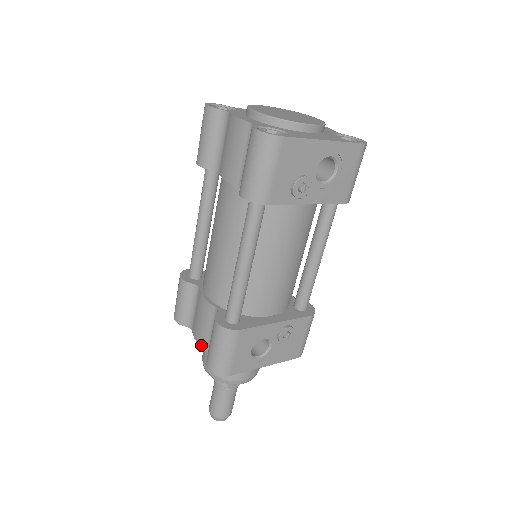
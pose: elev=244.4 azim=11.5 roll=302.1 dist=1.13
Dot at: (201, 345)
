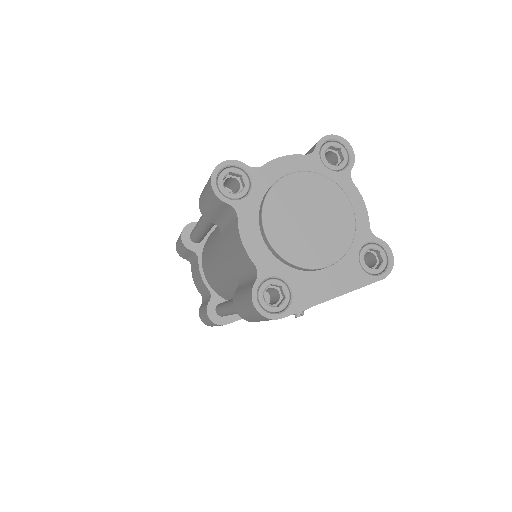
Dot at: (197, 289)
